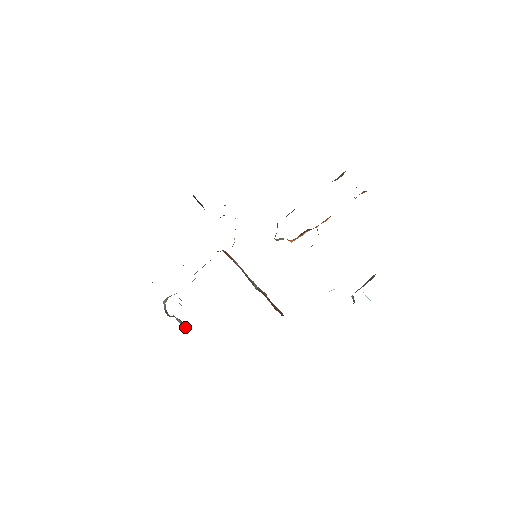
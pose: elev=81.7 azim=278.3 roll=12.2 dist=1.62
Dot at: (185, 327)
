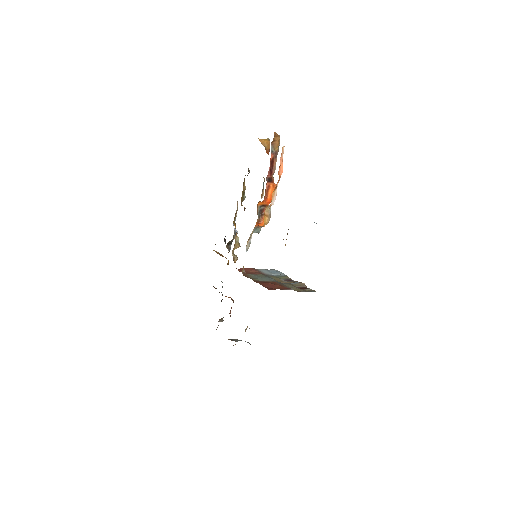
Dot at: occluded
